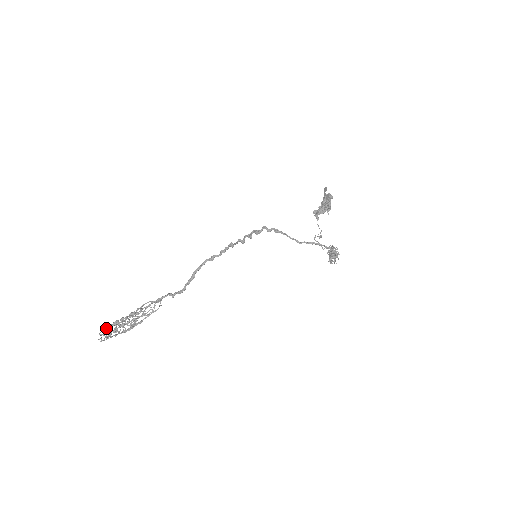
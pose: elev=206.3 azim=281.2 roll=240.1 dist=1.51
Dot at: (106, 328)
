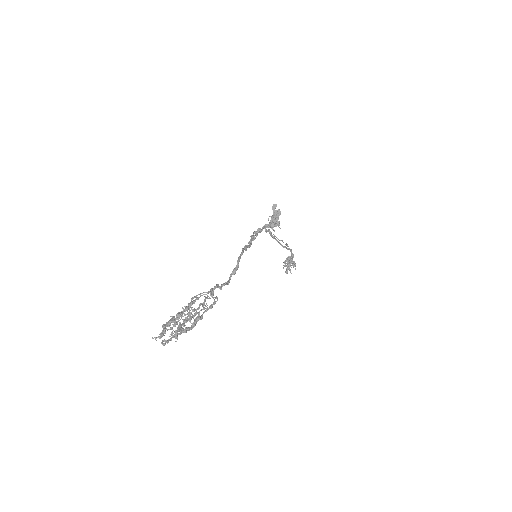
Dot at: (166, 326)
